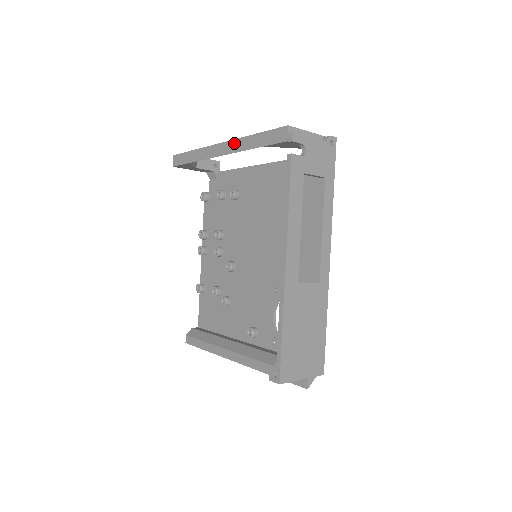
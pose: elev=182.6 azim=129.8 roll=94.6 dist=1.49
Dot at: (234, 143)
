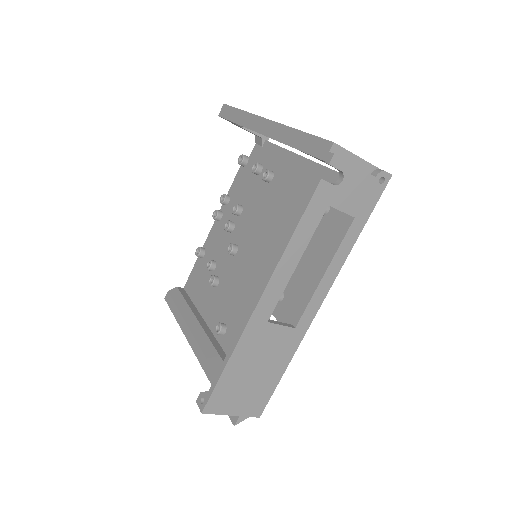
Dot at: (277, 127)
